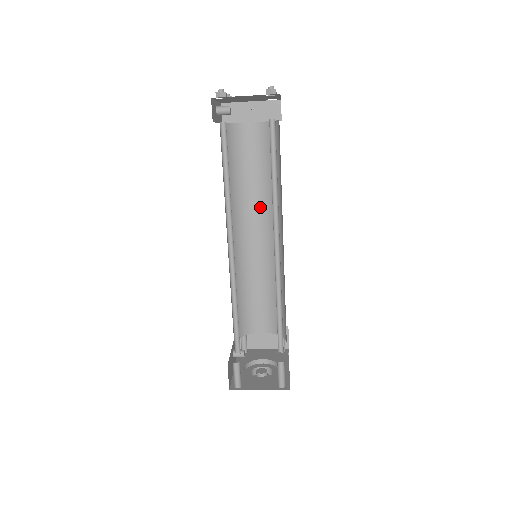
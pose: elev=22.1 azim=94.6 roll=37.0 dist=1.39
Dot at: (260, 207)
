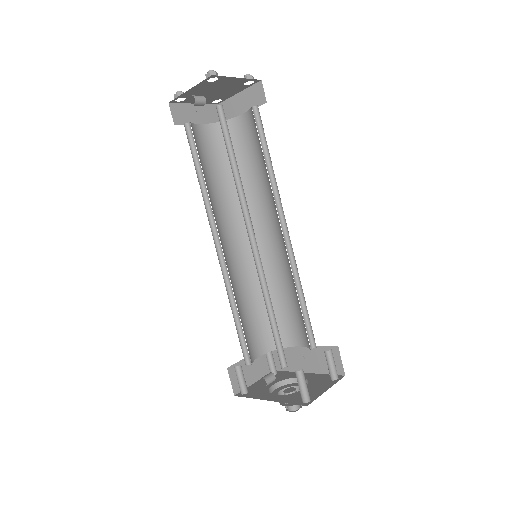
Dot at: (227, 212)
